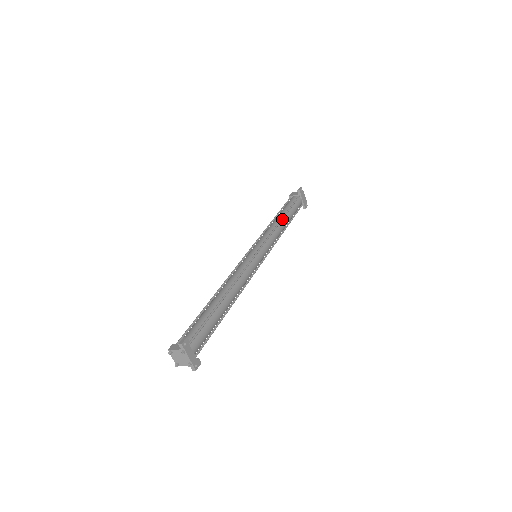
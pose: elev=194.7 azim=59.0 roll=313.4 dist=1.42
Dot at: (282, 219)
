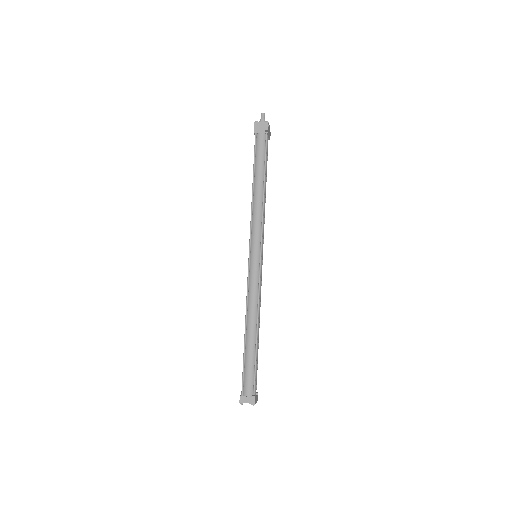
Dot at: (264, 191)
